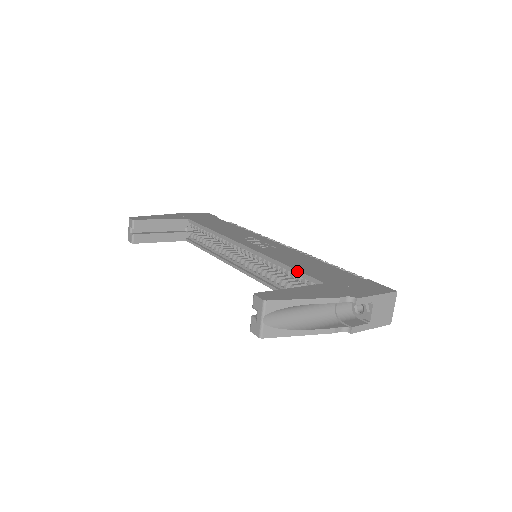
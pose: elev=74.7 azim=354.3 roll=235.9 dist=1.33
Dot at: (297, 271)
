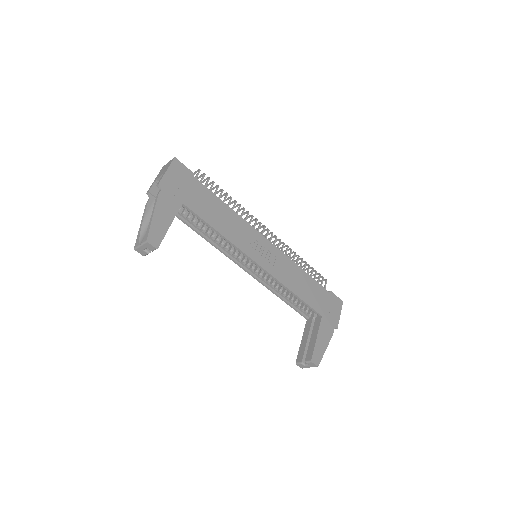
Dot at: (305, 303)
